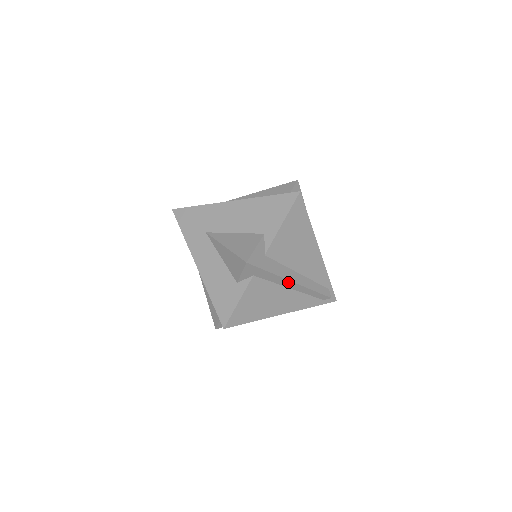
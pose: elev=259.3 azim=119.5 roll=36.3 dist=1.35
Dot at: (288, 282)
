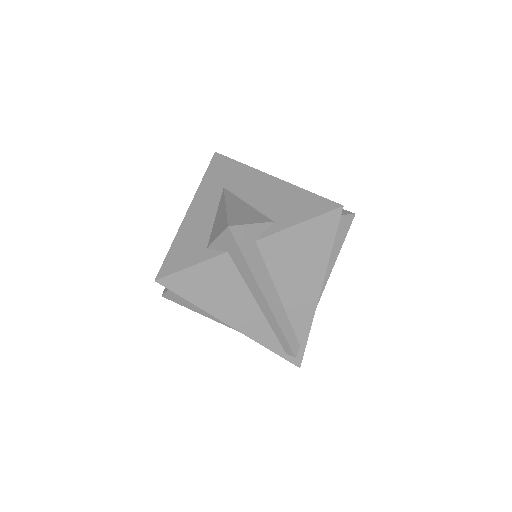
Dot at: (260, 293)
